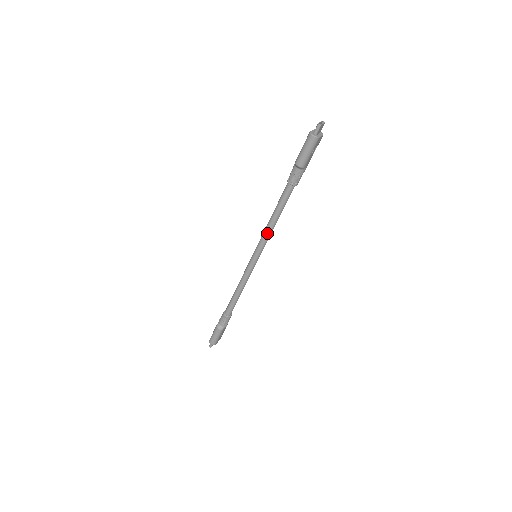
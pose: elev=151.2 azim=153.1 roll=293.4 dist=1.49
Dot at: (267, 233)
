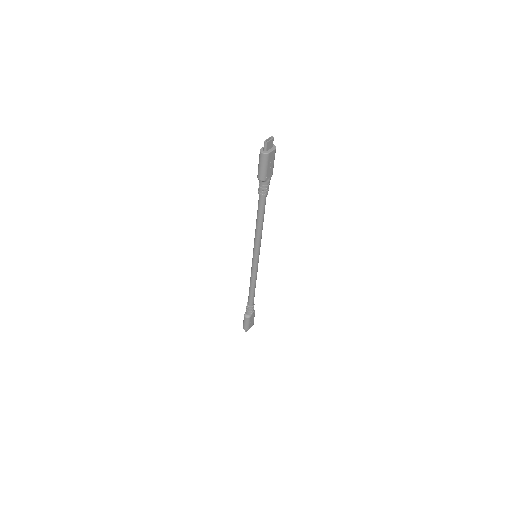
Dot at: (257, 237)
